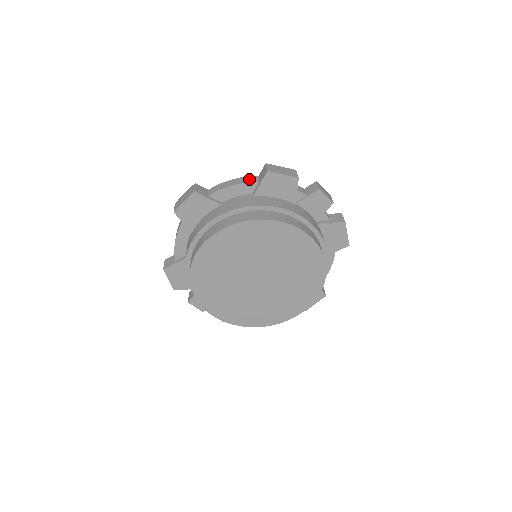
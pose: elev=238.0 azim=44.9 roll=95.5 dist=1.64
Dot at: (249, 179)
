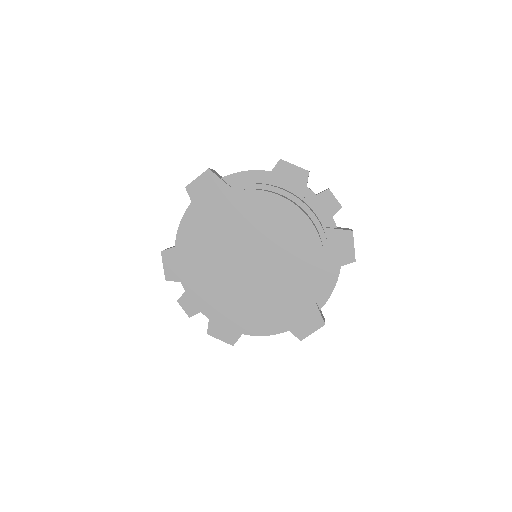
Dot at: occluded
